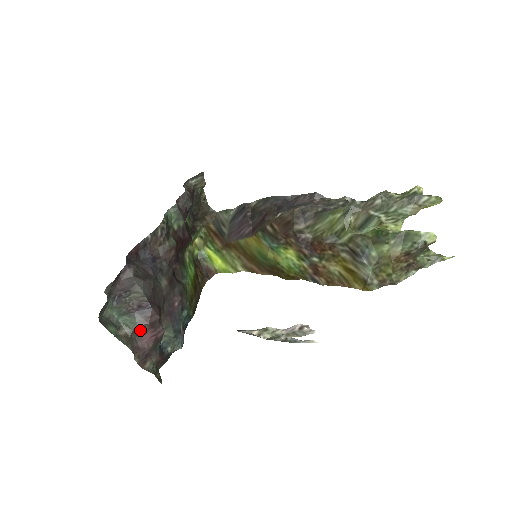
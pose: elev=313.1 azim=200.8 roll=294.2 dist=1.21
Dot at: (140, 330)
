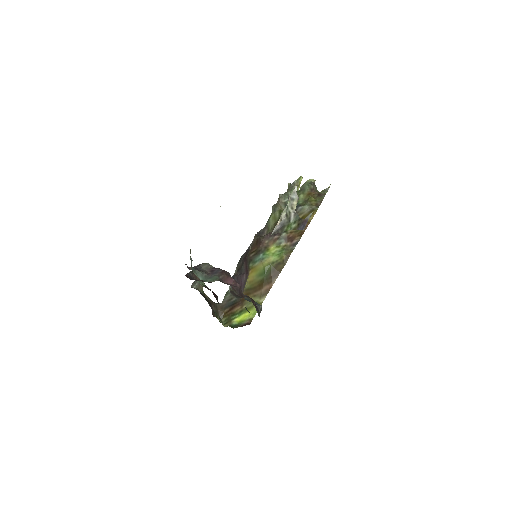
Dot at: (223, 280)
